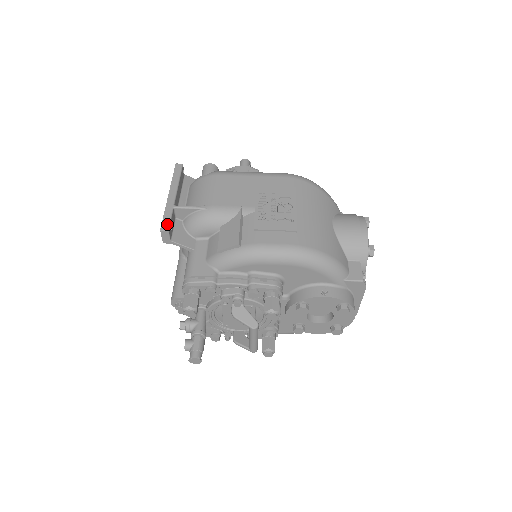
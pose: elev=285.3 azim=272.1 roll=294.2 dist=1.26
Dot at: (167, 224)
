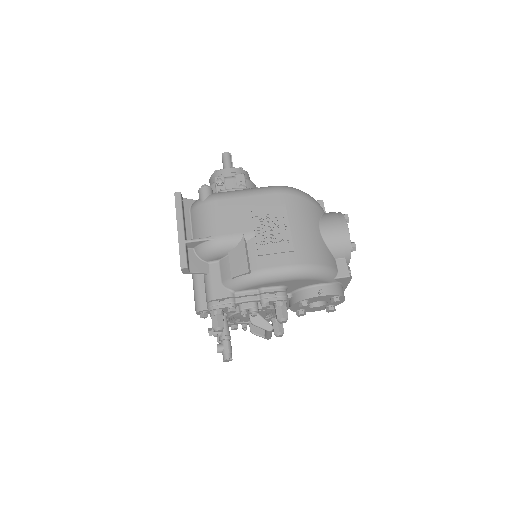
Dot at: (185, 261)
